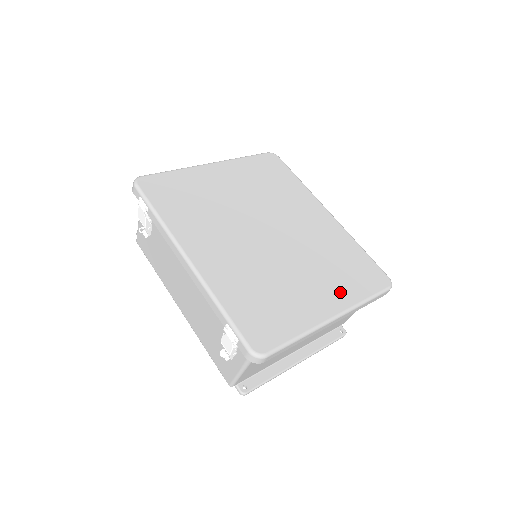
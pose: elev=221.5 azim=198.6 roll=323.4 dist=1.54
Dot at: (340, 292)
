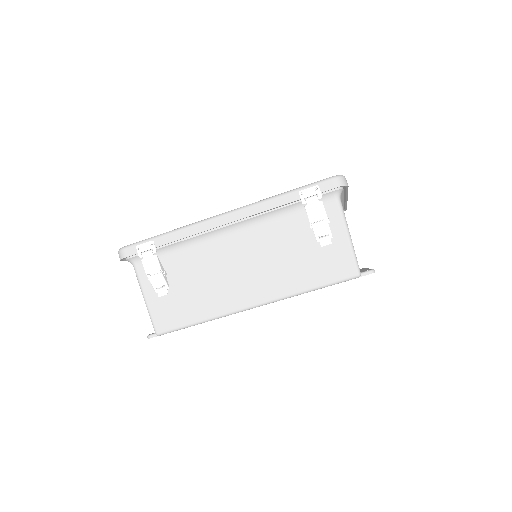
Dot at: occluded
